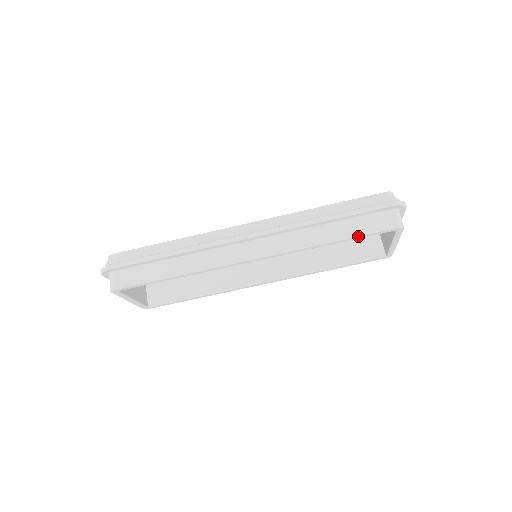
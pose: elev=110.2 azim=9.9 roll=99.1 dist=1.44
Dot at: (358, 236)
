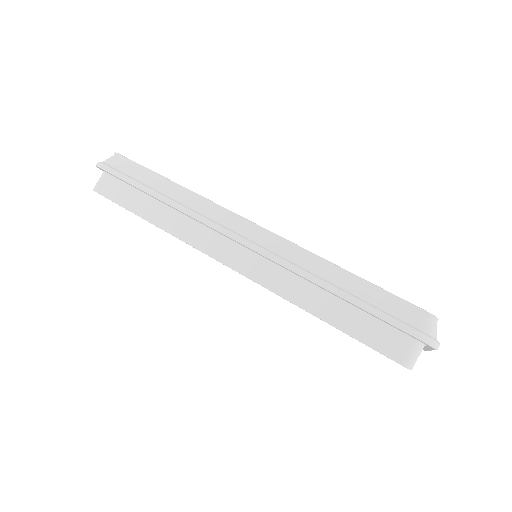
Dot at: (350, 335)
